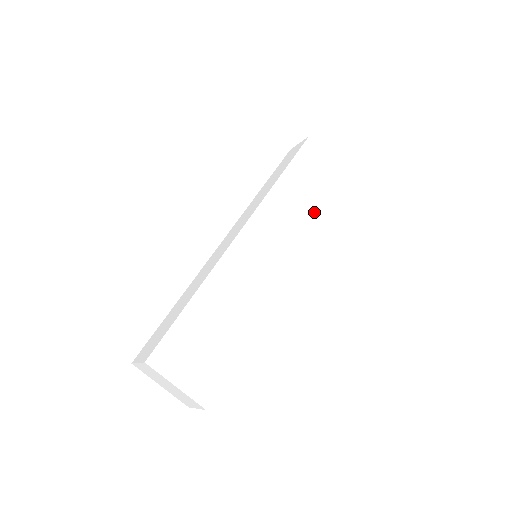
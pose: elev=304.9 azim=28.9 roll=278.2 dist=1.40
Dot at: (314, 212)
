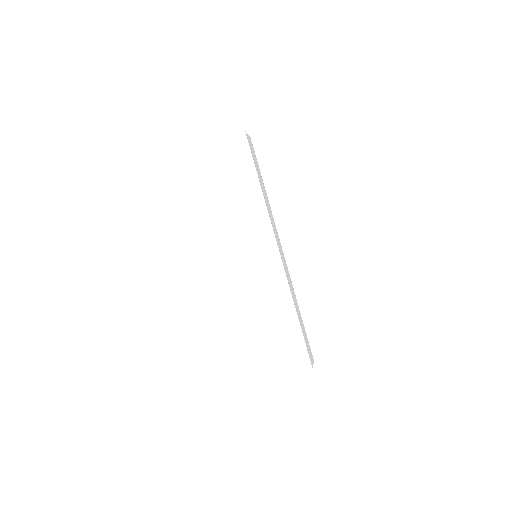
Dot at: (252, 190)
